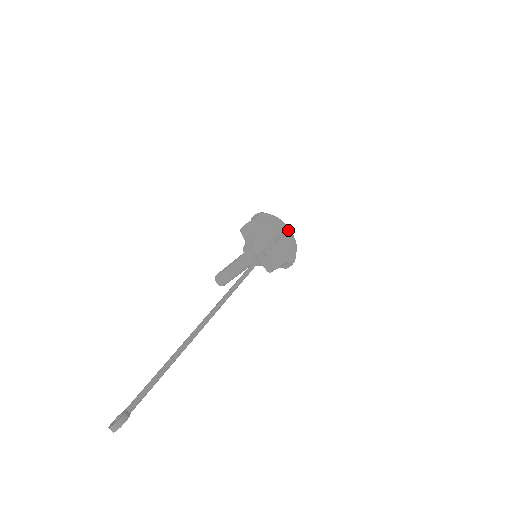
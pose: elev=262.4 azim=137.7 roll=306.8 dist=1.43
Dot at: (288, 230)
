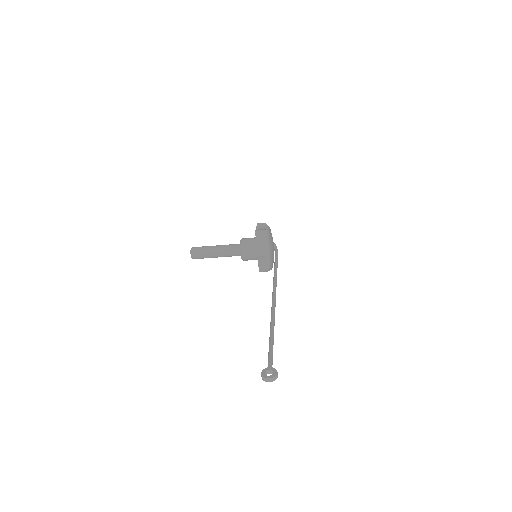
Dot at: occluded
